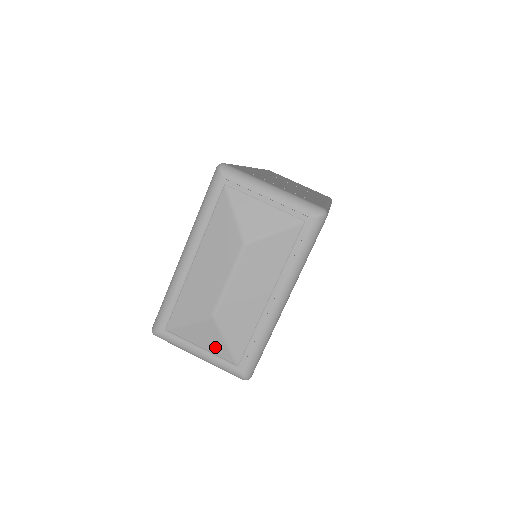
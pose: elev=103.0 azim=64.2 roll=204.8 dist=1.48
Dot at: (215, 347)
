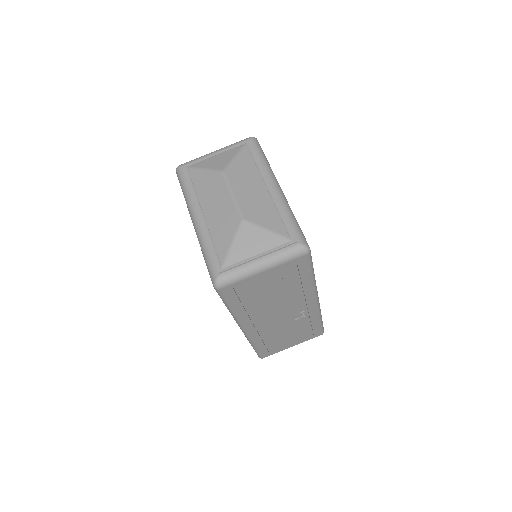
Dot at: (264, 242)
